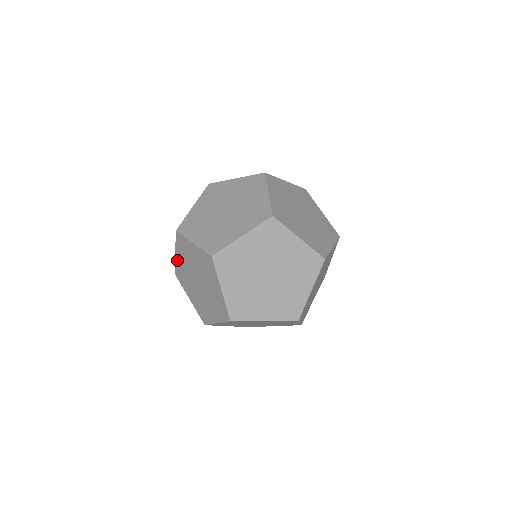
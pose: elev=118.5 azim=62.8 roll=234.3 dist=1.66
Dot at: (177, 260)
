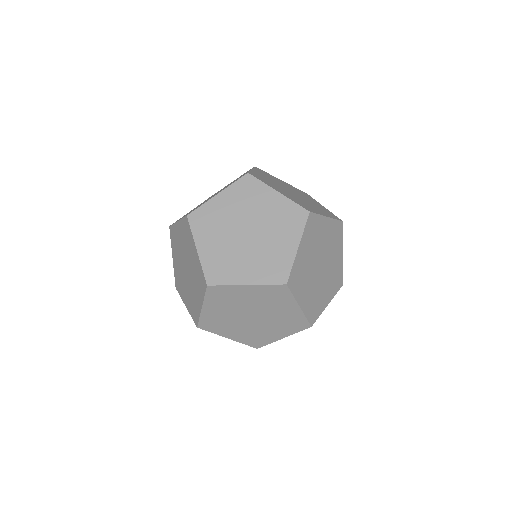
Dot at: (174, 264)
